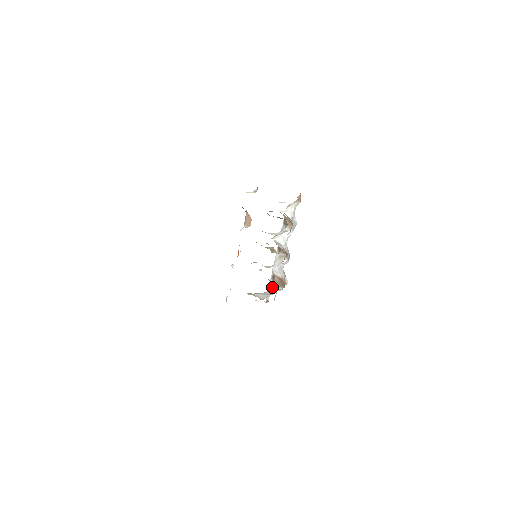
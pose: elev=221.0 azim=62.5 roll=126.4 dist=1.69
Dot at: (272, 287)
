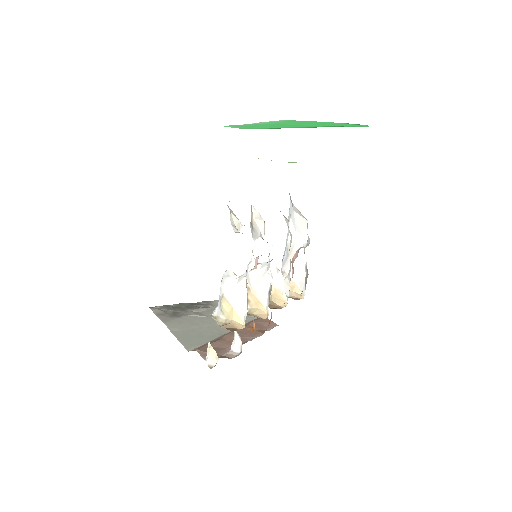
Dot at: (292, 207)
